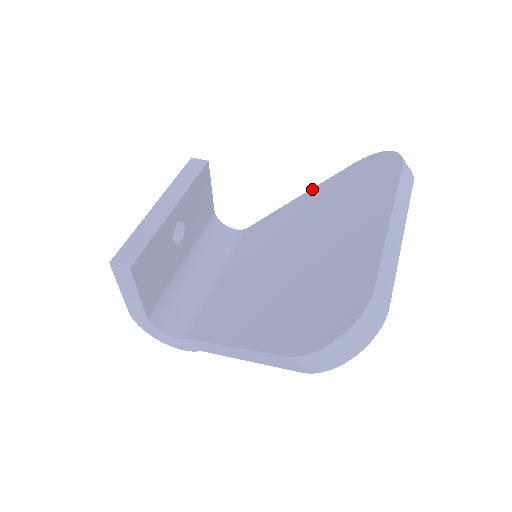
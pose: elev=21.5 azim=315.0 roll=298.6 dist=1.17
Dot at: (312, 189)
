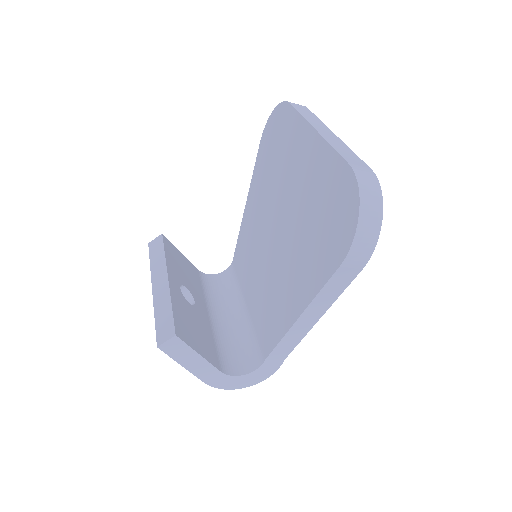
Dot at: (250, 187)
